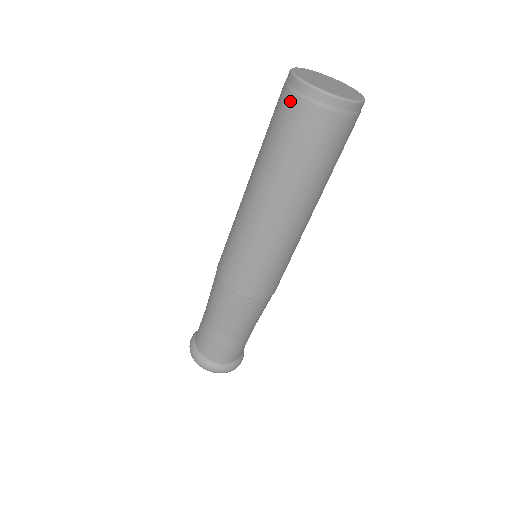
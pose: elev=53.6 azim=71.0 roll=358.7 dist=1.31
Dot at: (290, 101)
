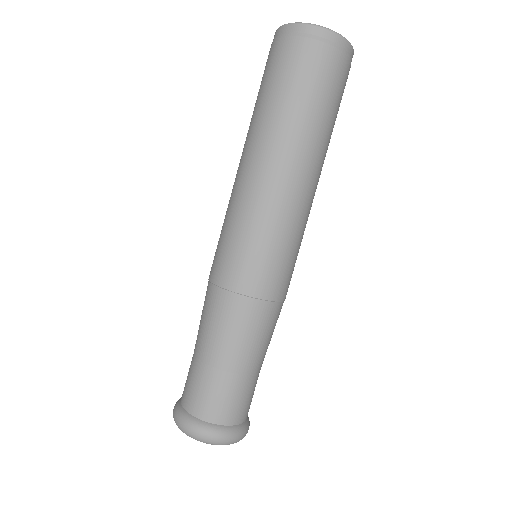
Dot at: (276, 47)
